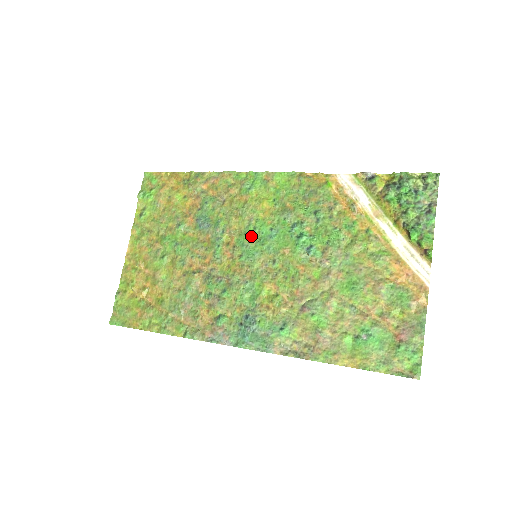
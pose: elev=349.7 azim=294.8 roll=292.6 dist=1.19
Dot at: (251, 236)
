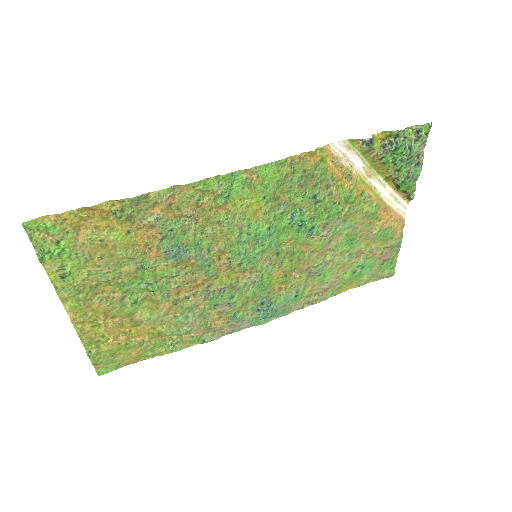
Dot at: (247, 243)
